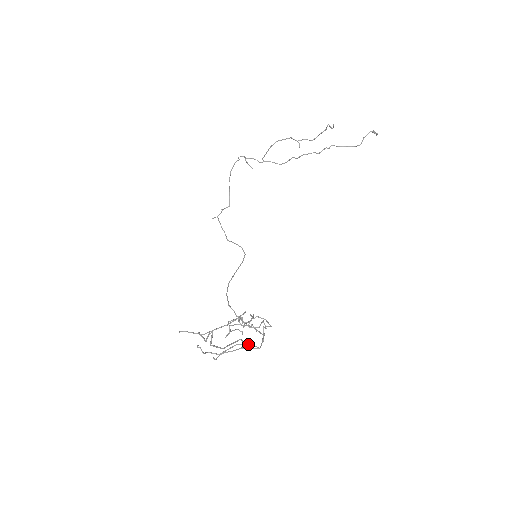
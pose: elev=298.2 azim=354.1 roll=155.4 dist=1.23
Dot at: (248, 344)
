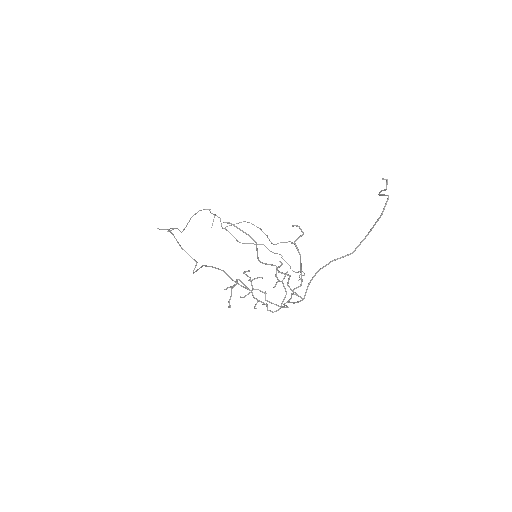
Dot at: occluded
